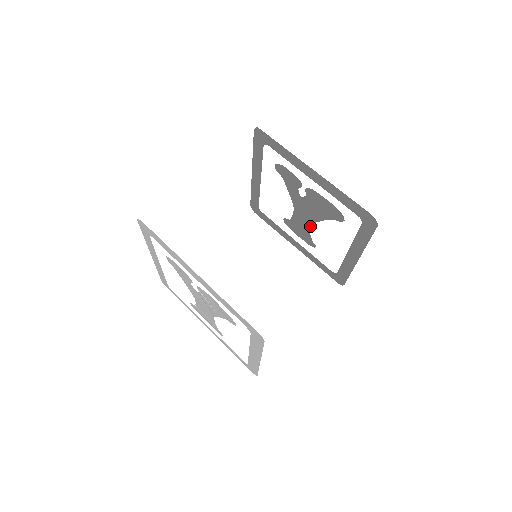
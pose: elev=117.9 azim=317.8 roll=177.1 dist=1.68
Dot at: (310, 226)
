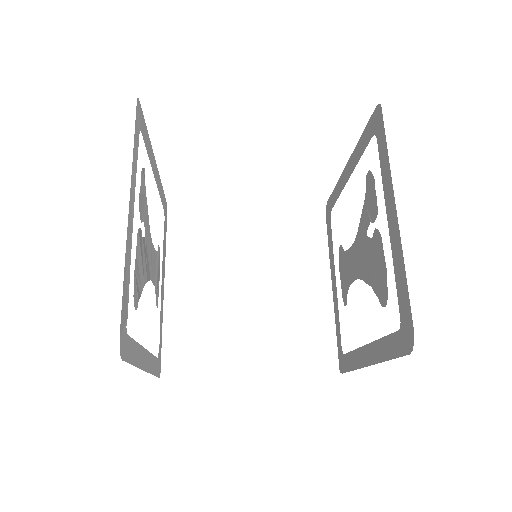
Dot at: (354, 277)
